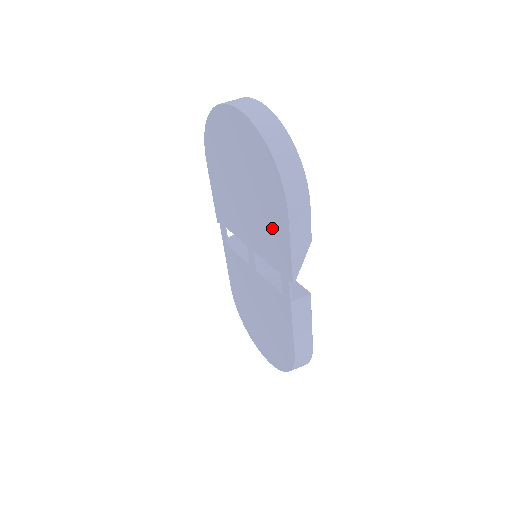
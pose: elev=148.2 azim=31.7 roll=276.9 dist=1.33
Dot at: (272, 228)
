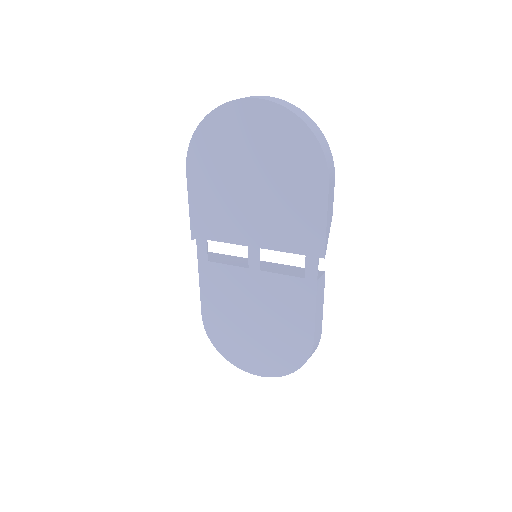
Dot at: (299, 209)
